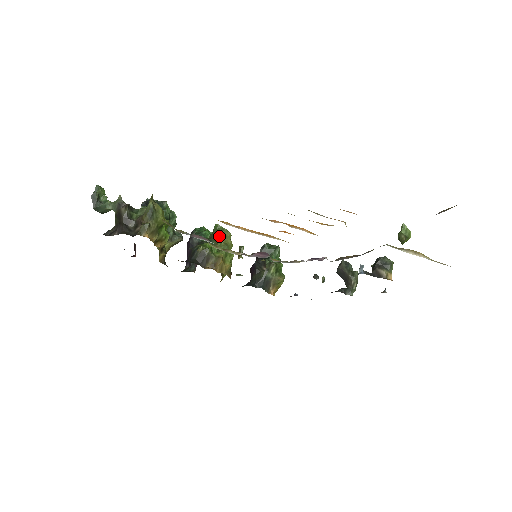
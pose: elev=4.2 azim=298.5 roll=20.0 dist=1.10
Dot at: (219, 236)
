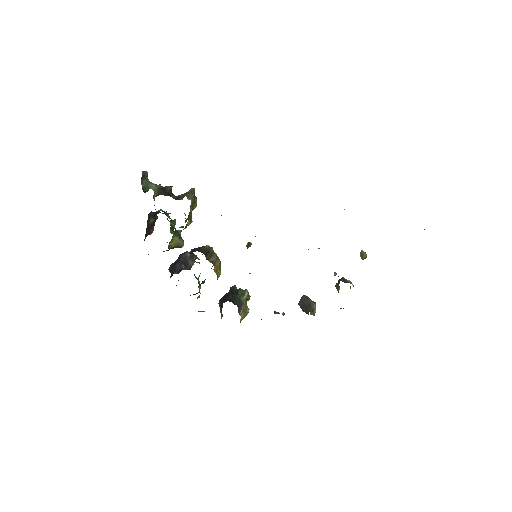
Dot at: occluded
